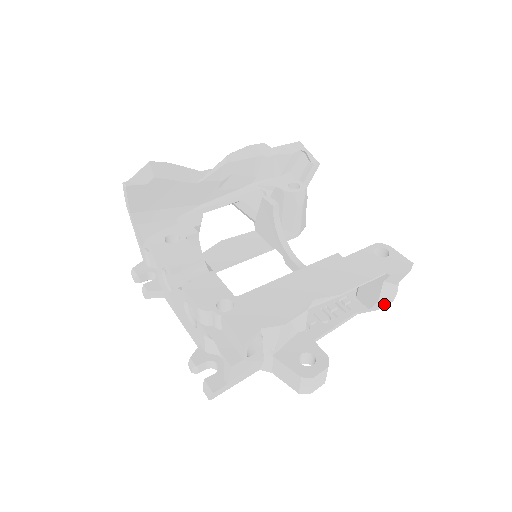
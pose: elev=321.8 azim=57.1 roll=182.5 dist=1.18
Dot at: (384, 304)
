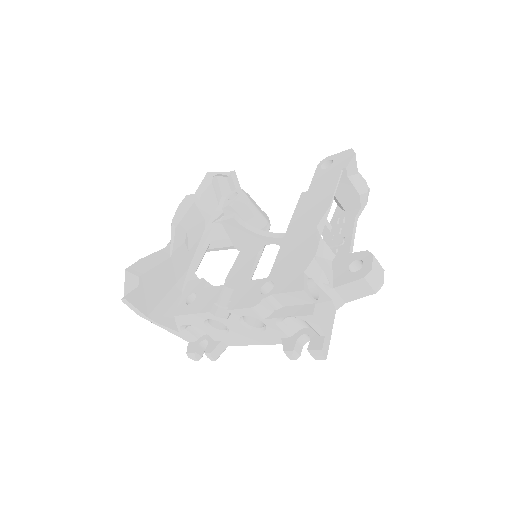
Dot at: (365, 194)
